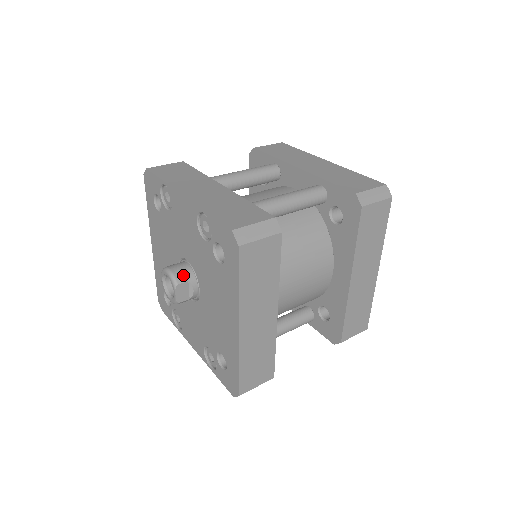
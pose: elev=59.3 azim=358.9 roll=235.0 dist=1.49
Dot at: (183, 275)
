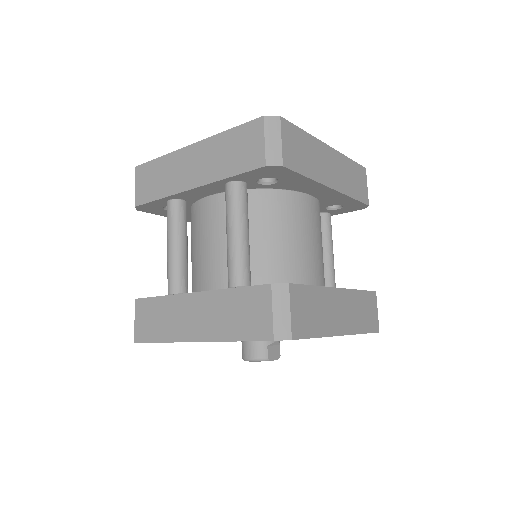
Dot at: (260, 349)
